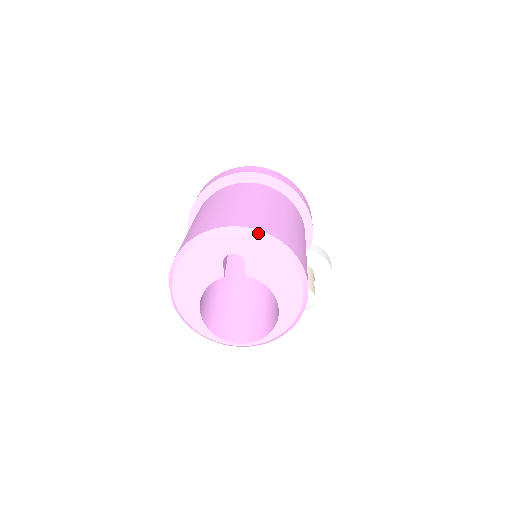
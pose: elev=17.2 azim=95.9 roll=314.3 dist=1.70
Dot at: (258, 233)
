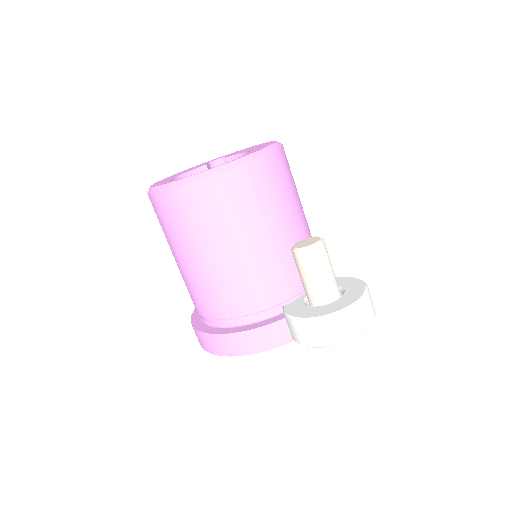
Dot at: occluded
